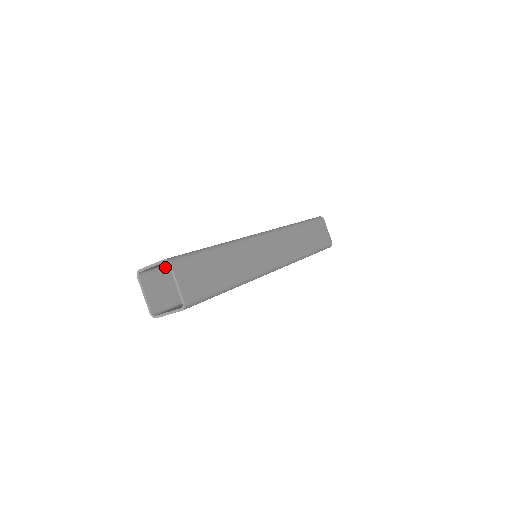
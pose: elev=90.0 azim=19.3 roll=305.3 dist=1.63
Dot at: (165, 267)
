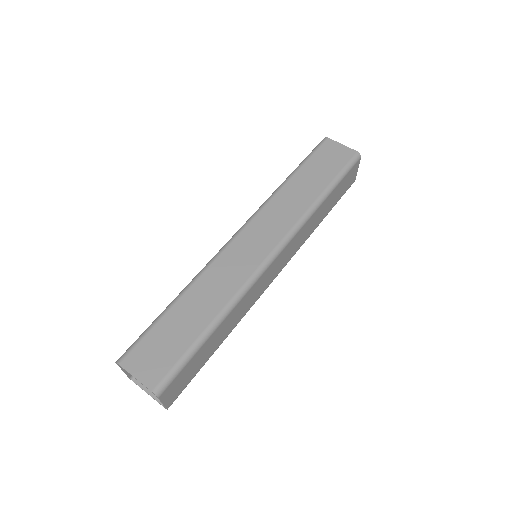
Dot at: occluded
